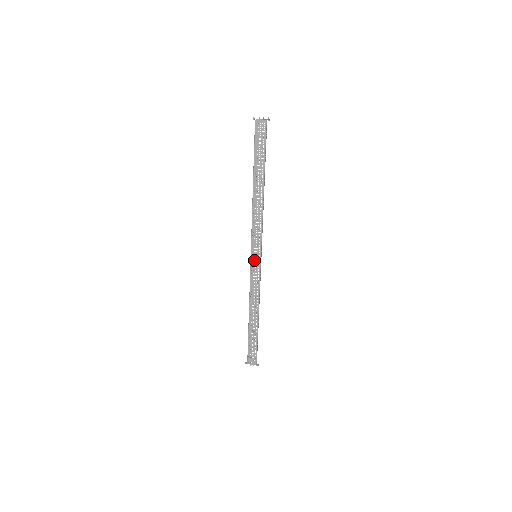
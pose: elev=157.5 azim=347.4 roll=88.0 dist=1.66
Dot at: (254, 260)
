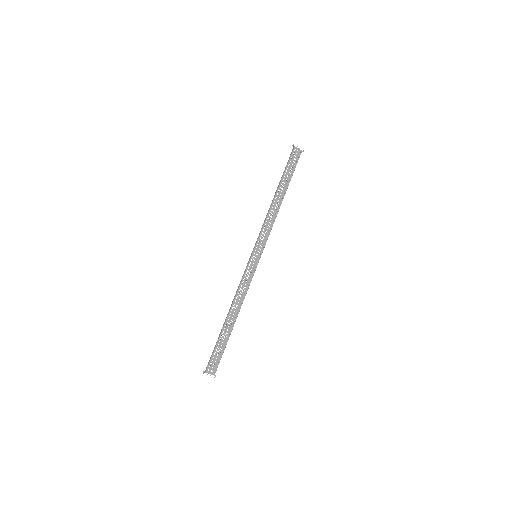
Dot at: (254, 259)
